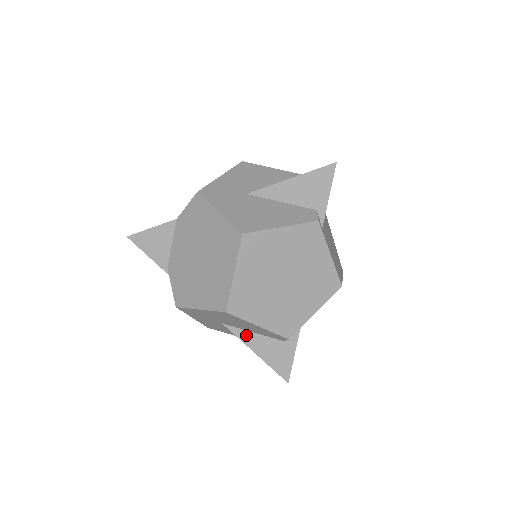
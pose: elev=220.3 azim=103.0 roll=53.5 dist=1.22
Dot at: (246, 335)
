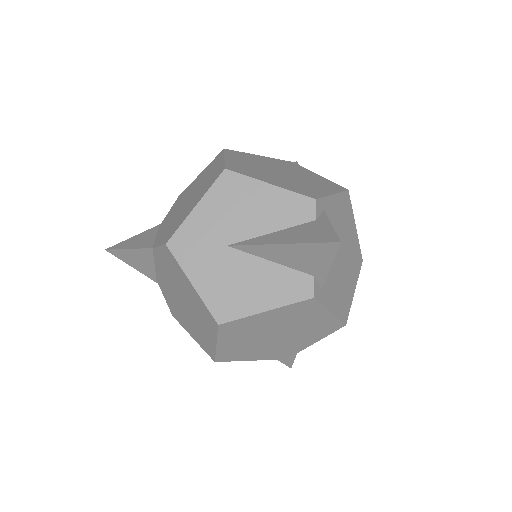
Dot at: occluded
